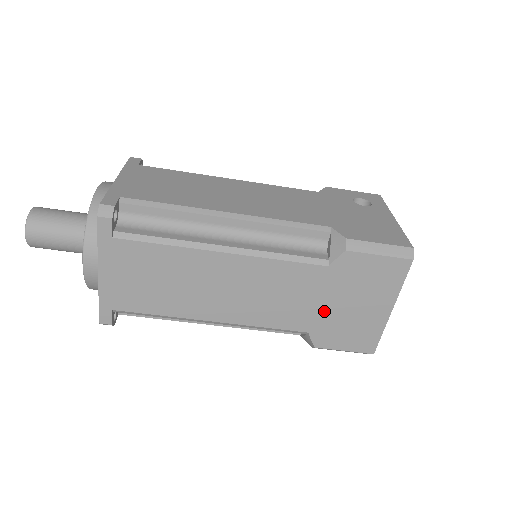
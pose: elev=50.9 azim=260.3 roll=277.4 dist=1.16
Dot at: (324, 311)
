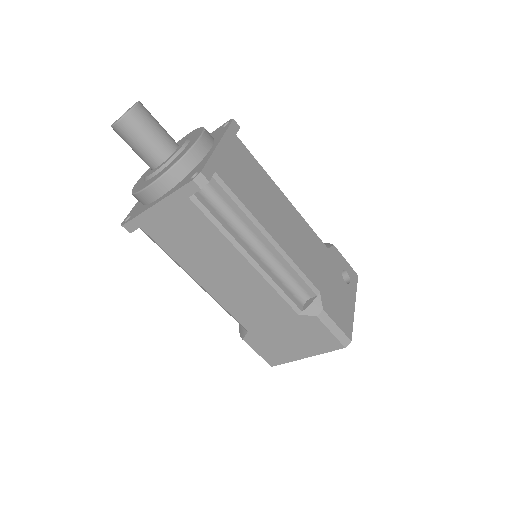
Dot at: (270, 330)
